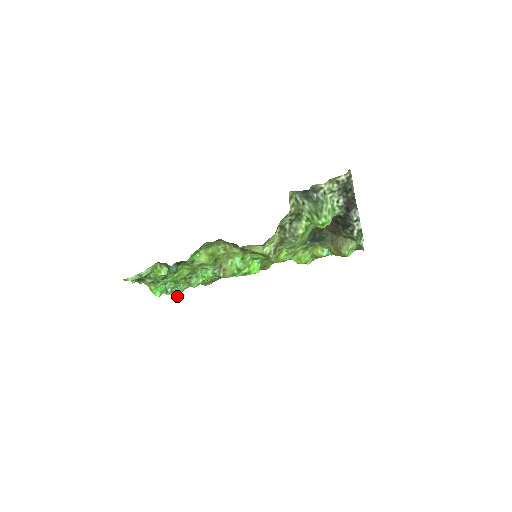
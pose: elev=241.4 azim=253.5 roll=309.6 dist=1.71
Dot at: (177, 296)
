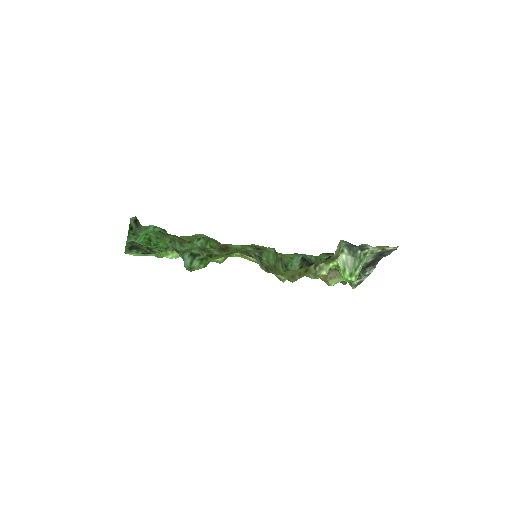
Dot at: occluded
